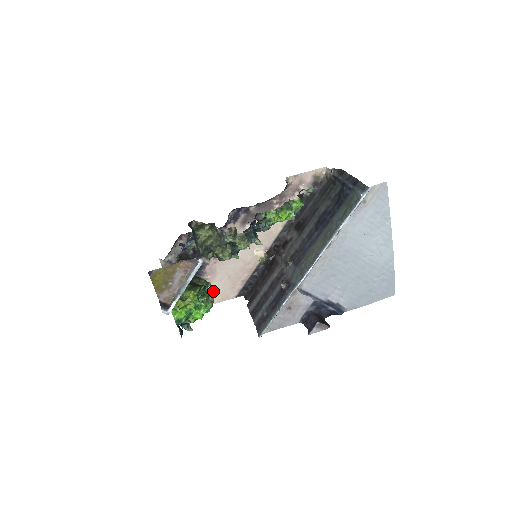
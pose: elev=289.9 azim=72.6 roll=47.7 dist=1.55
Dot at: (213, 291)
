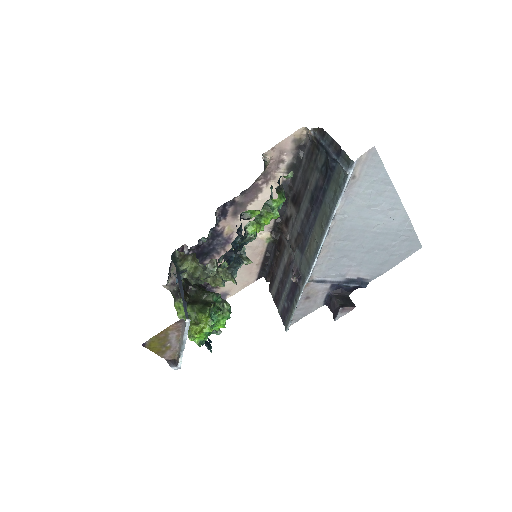
Dot at: (231, 283)
